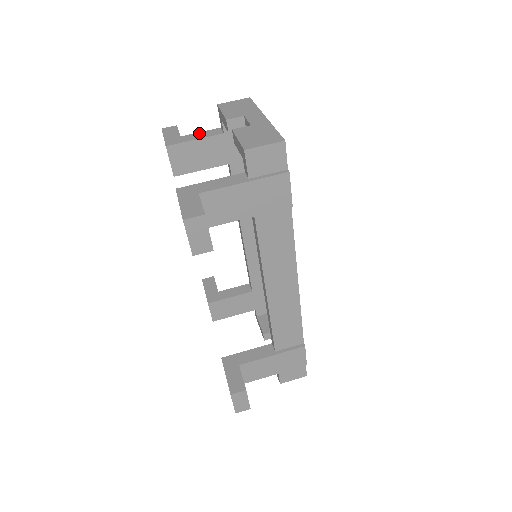
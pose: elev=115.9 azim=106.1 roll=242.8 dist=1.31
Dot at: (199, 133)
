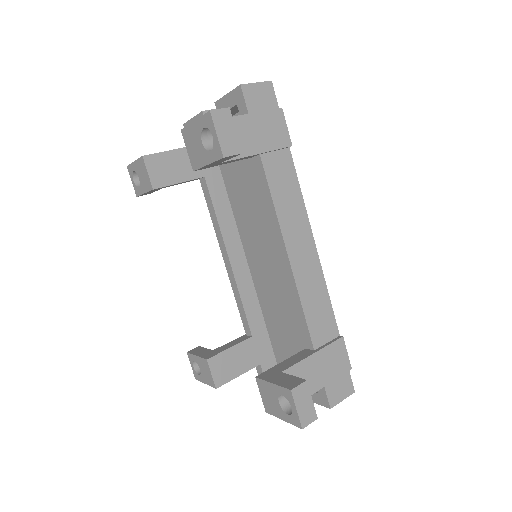
Dot at: occluded
